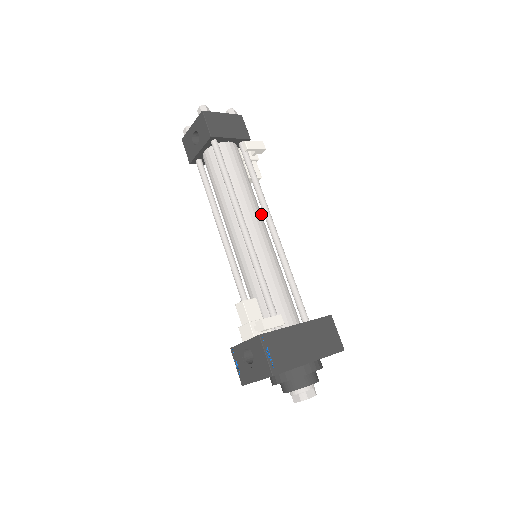
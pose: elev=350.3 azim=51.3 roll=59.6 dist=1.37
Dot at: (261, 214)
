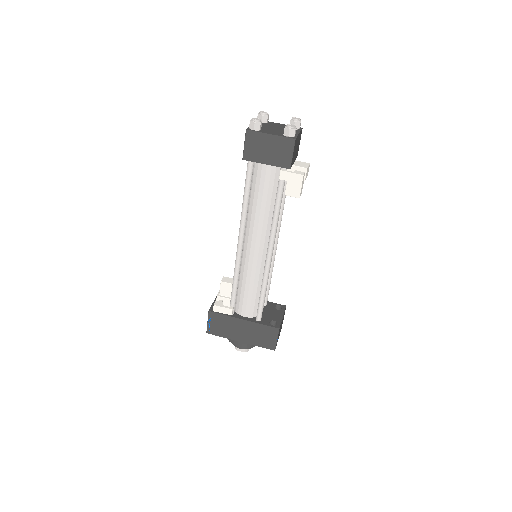
Dot at: (269, 234)
